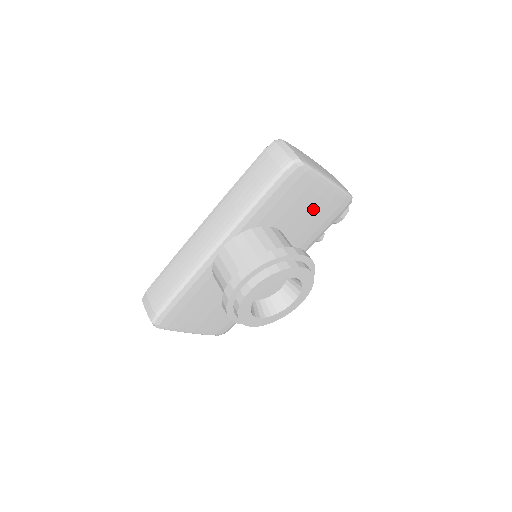
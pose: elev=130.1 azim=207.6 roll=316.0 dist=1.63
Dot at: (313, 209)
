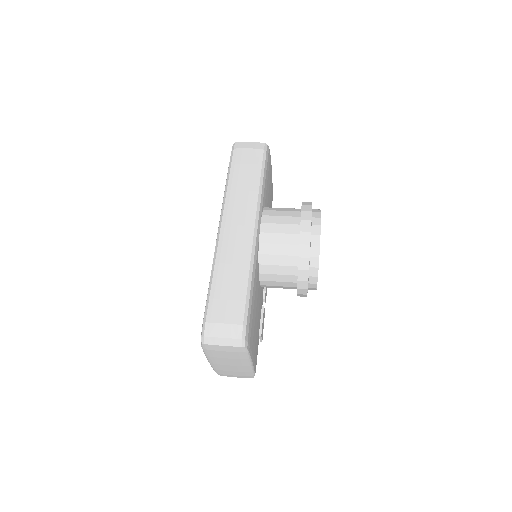
Dot at: (270, 201)
